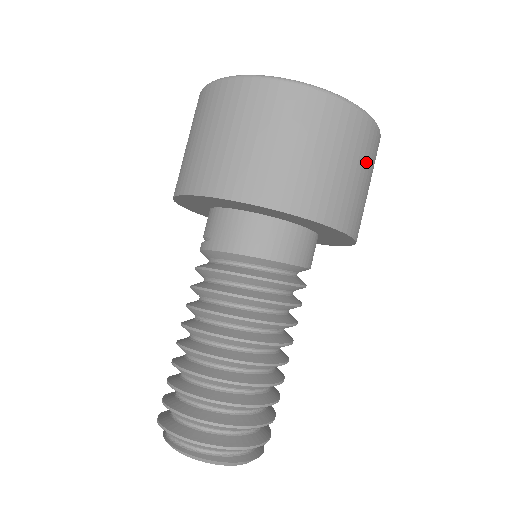
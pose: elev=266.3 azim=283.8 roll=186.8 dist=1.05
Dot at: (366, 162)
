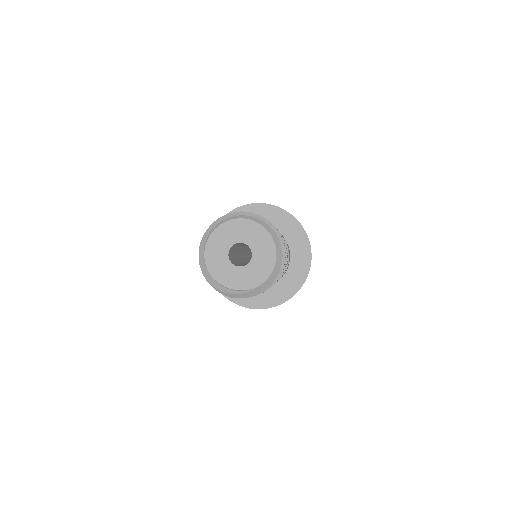
Dot at: occluded
